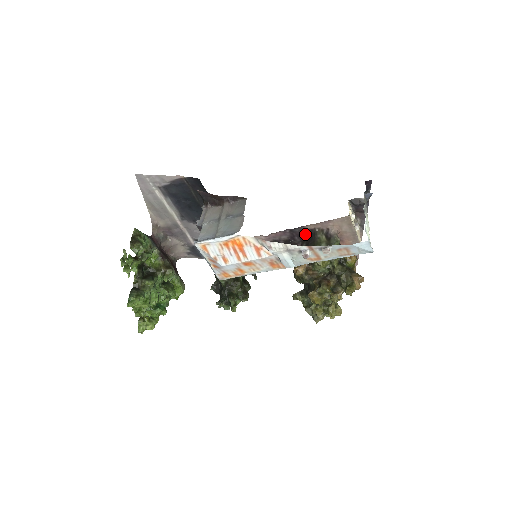
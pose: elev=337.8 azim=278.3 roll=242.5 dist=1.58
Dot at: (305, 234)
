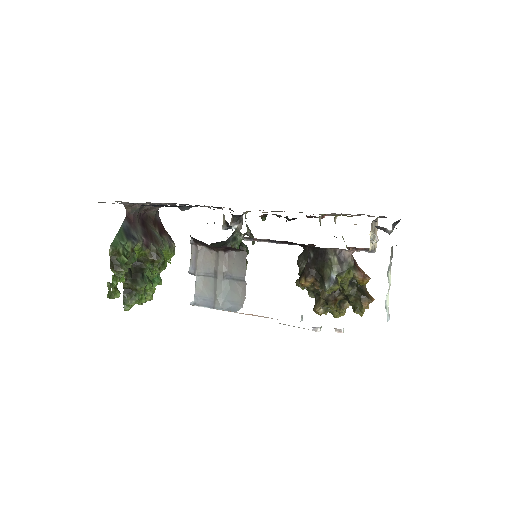
Dot at: (314, 246)
